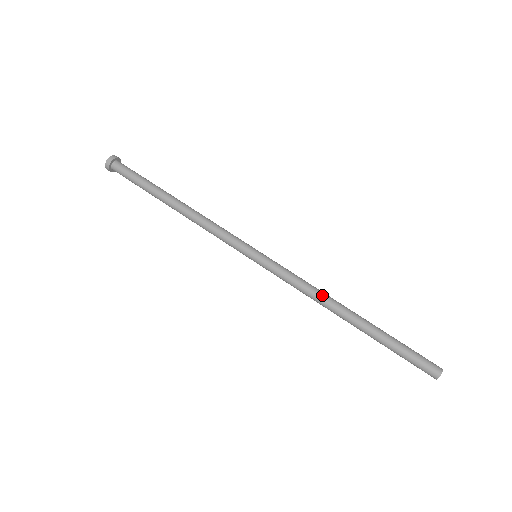
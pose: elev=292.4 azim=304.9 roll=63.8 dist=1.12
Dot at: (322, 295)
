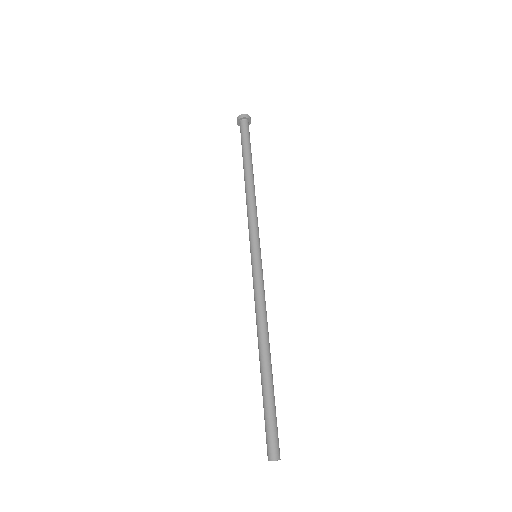
Dot at: (267, 322)
